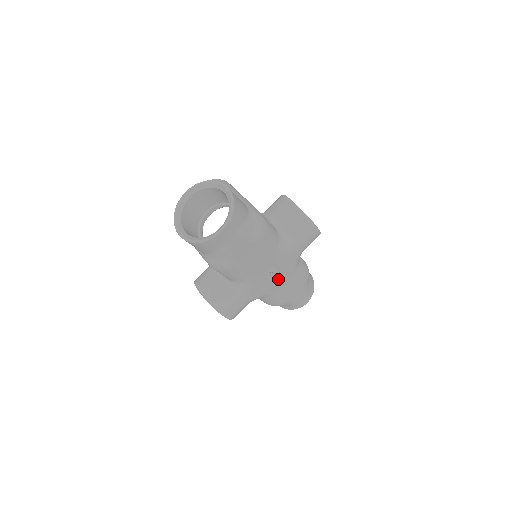
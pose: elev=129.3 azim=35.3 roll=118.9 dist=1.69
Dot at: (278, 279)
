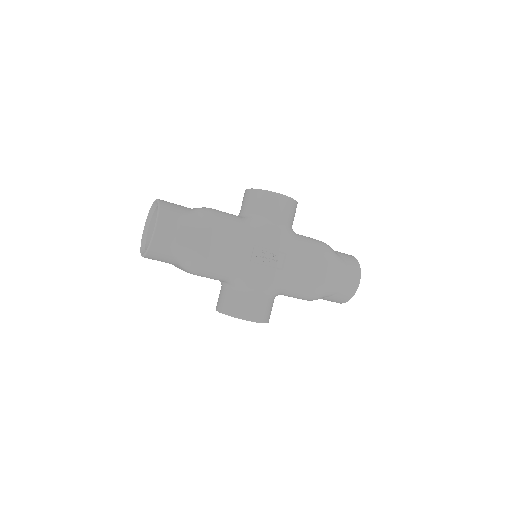
Dot at: (281, 262)
